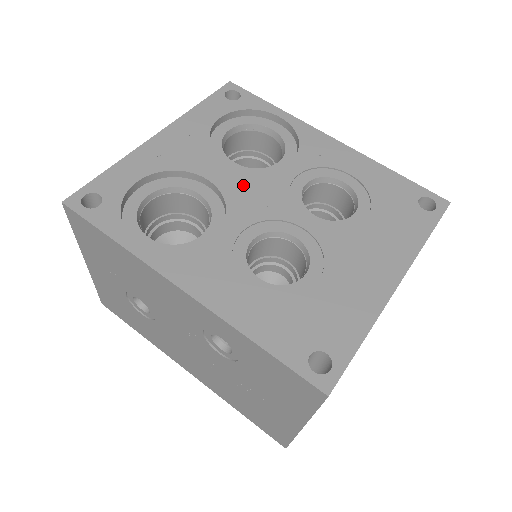
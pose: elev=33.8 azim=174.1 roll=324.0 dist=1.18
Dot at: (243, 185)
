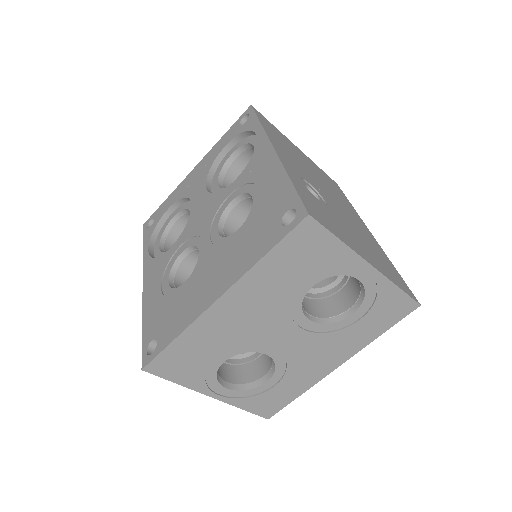
Dot at: (202, 206)
